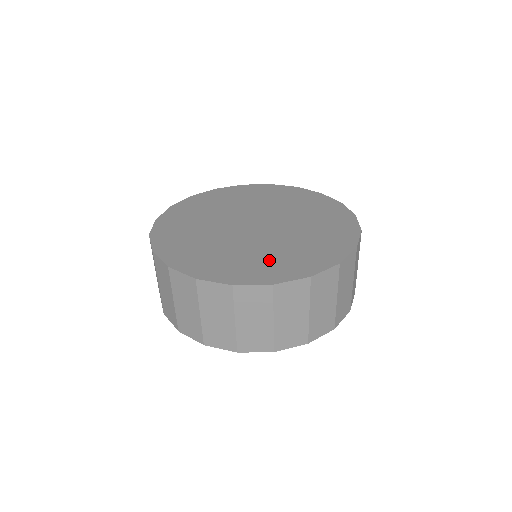
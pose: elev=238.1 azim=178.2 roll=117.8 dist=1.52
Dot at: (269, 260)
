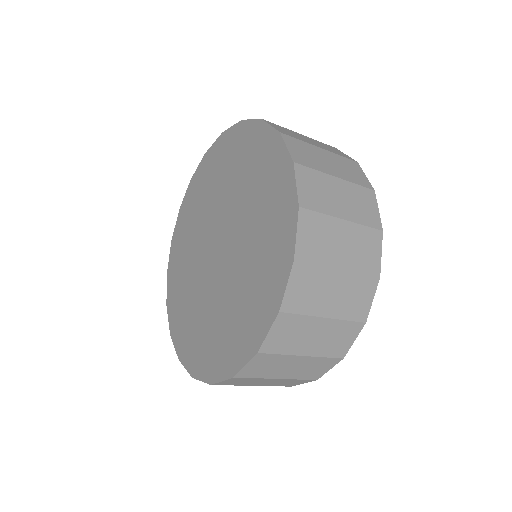
Dot at: (202, 333)
